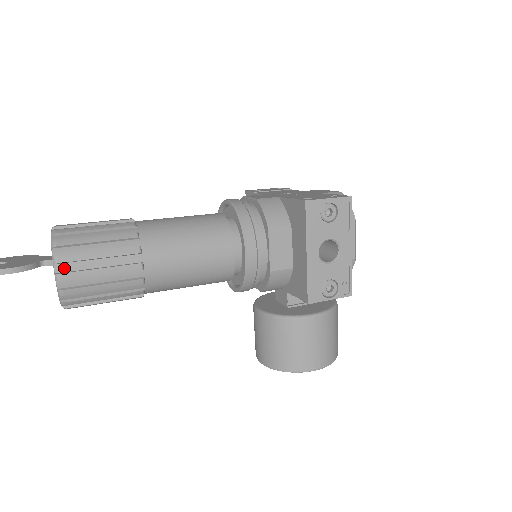
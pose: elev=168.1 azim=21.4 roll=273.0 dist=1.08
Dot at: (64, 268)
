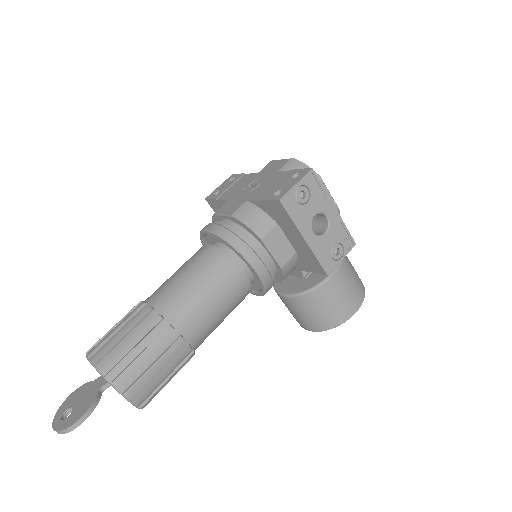
Dot at: (125, 385)
